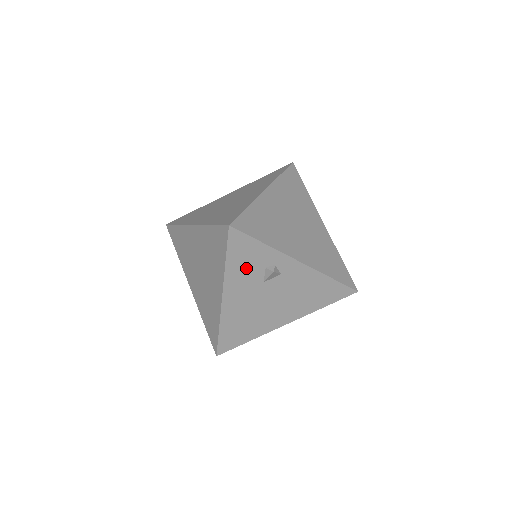
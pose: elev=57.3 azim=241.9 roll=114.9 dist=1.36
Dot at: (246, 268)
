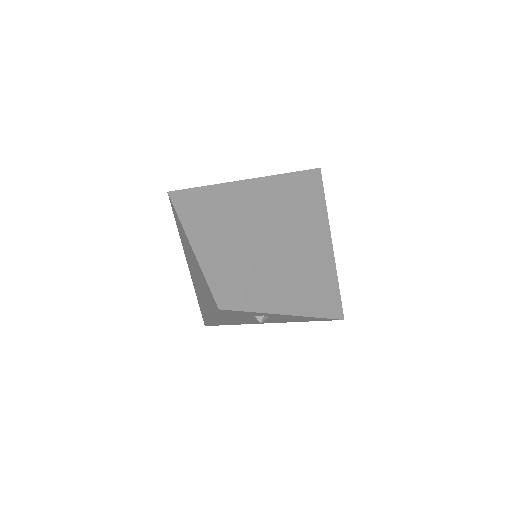
Dot at: (235, 315)
